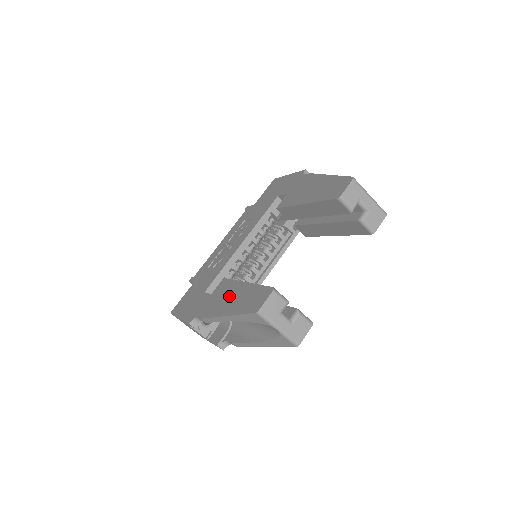
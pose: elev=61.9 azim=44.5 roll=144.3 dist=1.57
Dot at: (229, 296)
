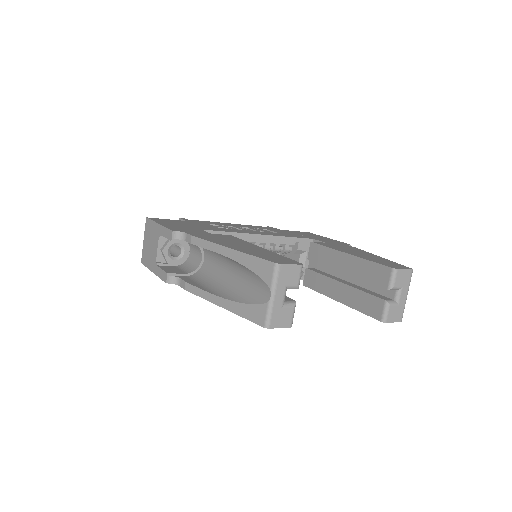
Dot at: (238, 243)
